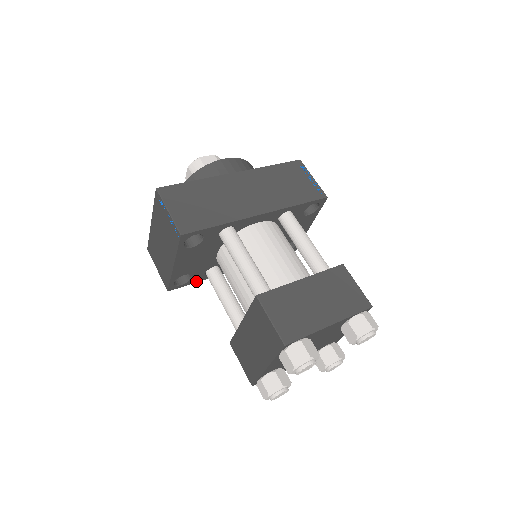
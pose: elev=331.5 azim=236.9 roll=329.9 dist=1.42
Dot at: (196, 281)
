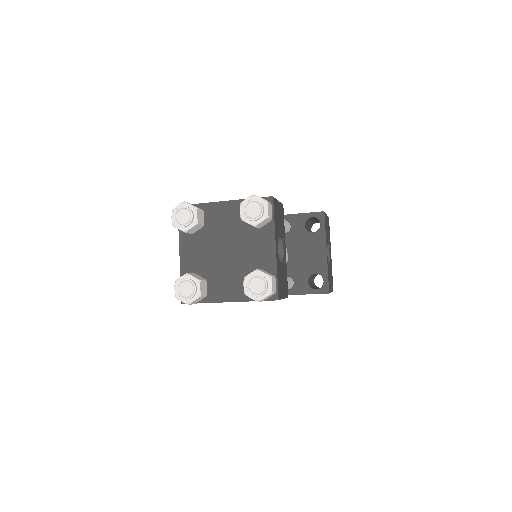
Dot at: occluded
